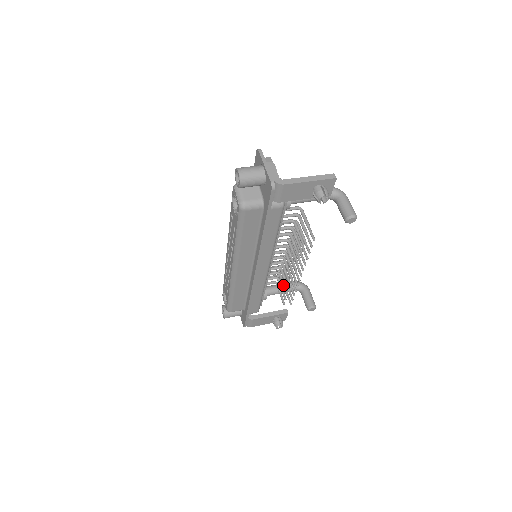
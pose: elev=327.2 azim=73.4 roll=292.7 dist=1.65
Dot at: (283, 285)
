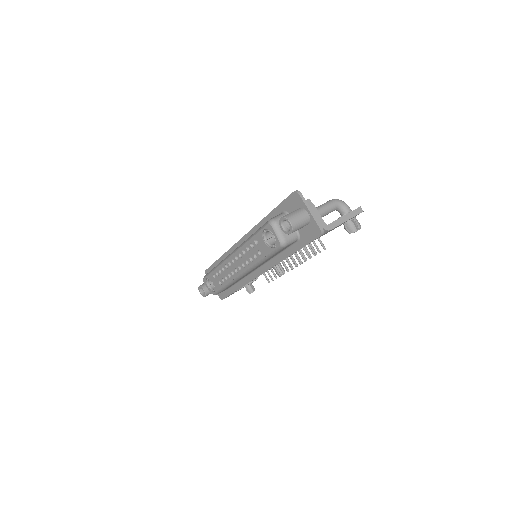
Dot at: (271, 270)
